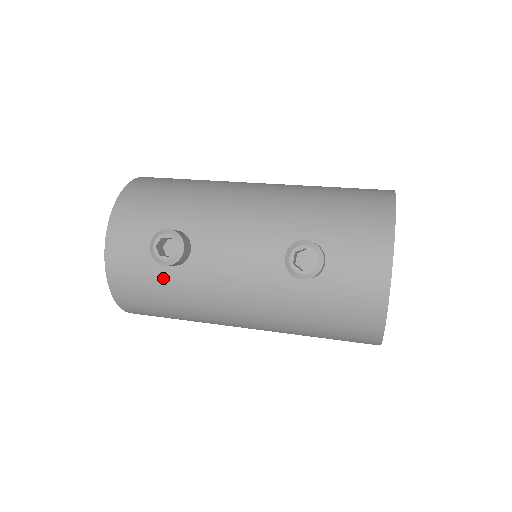
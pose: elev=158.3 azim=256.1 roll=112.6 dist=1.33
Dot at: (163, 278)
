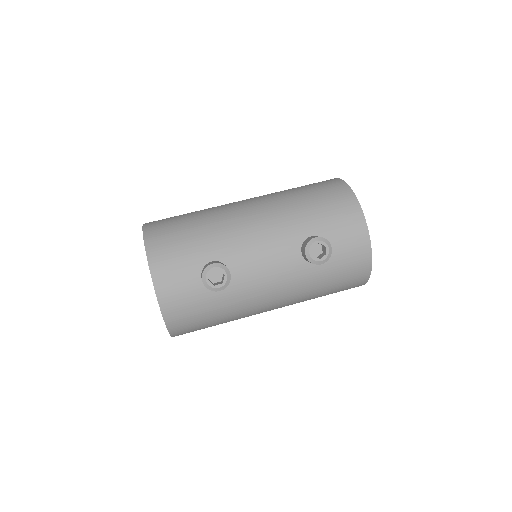
Dot at: (212, 300)
